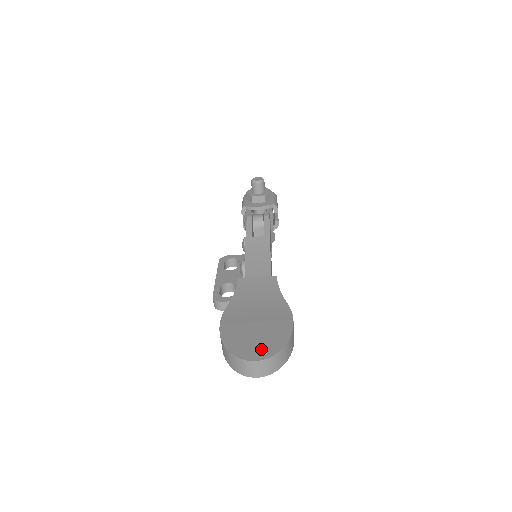
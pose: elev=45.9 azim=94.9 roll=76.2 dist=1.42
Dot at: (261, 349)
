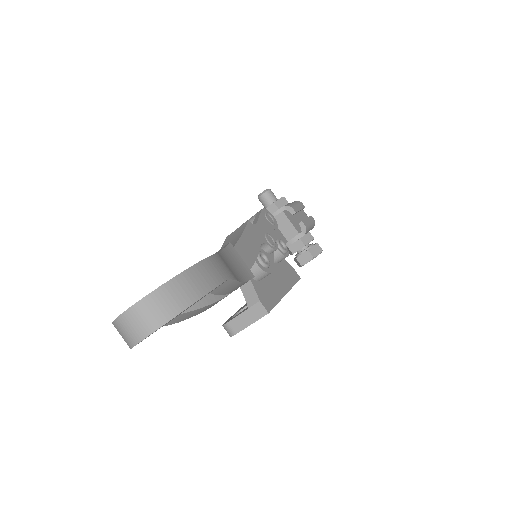
Dot at: occluded
